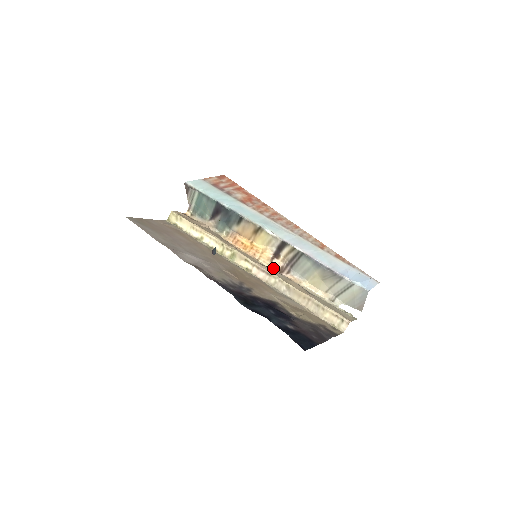
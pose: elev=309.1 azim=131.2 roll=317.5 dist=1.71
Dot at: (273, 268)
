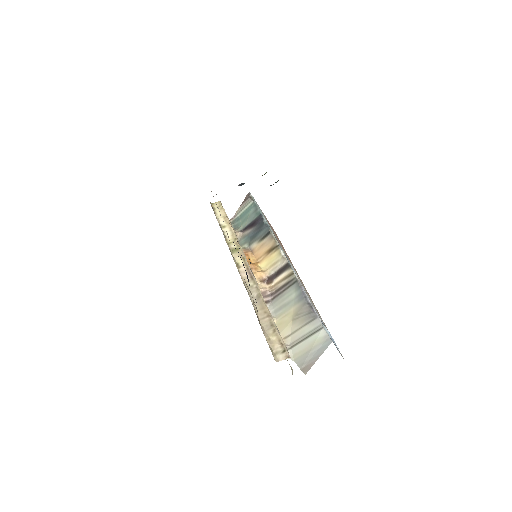
Dot at: occluded
